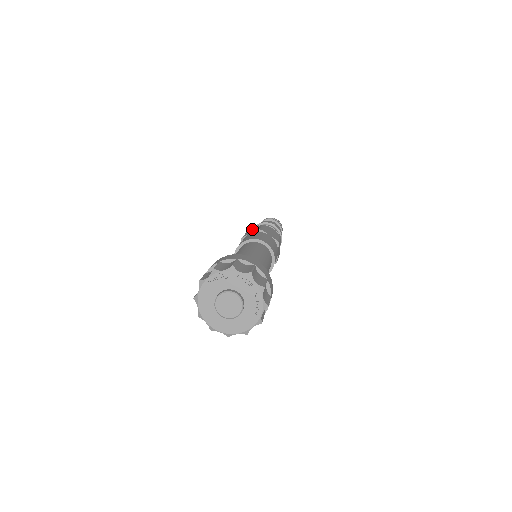
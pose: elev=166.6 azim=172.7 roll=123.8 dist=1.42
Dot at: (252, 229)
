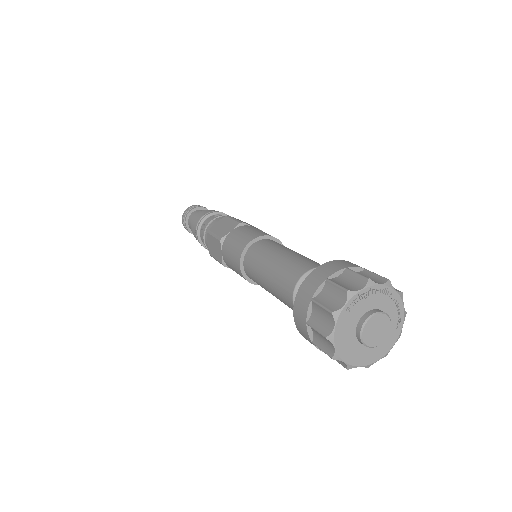
Dot at: (216, 225)
